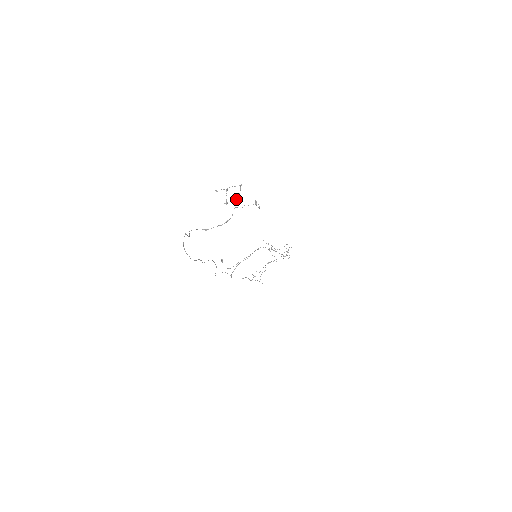
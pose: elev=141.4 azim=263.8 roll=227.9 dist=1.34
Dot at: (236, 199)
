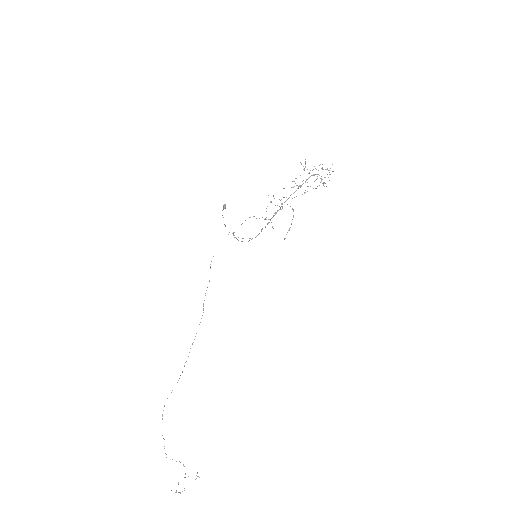
Dot at: occluded
